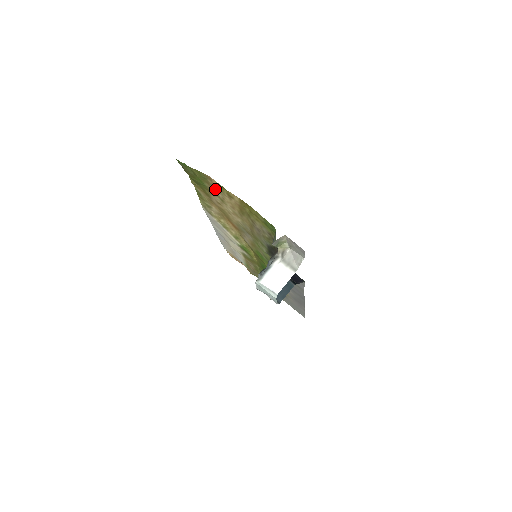
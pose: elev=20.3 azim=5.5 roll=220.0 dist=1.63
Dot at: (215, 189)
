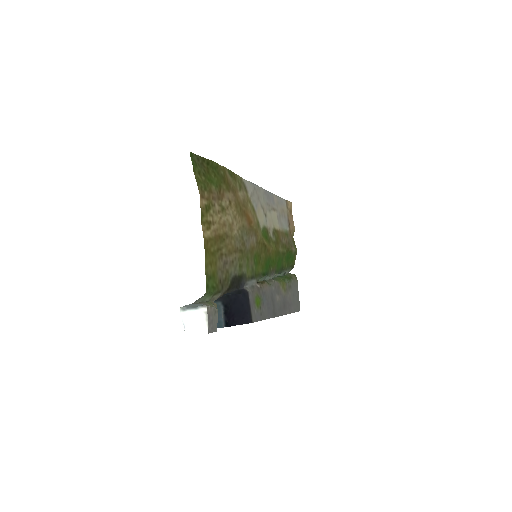
Dot at: (212, 202)
